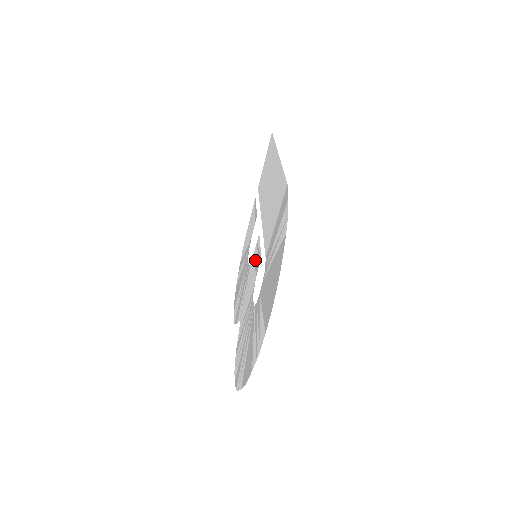
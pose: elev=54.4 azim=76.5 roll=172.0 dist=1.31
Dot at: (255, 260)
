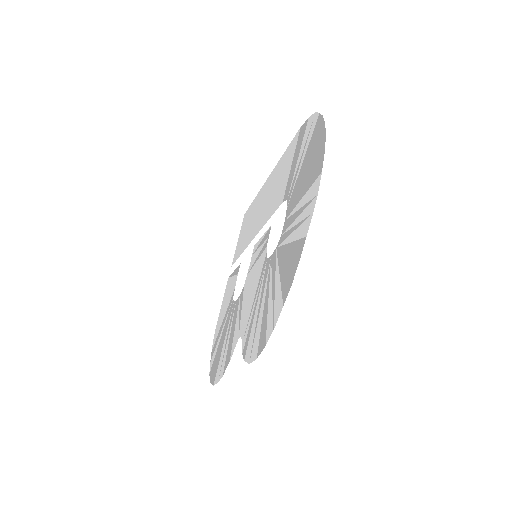
Dot at: (256, 257)
